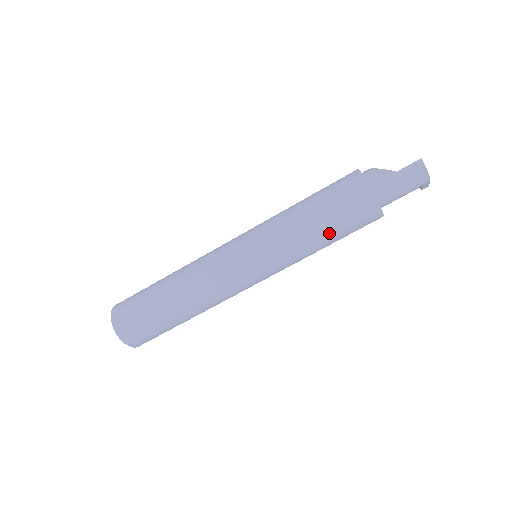
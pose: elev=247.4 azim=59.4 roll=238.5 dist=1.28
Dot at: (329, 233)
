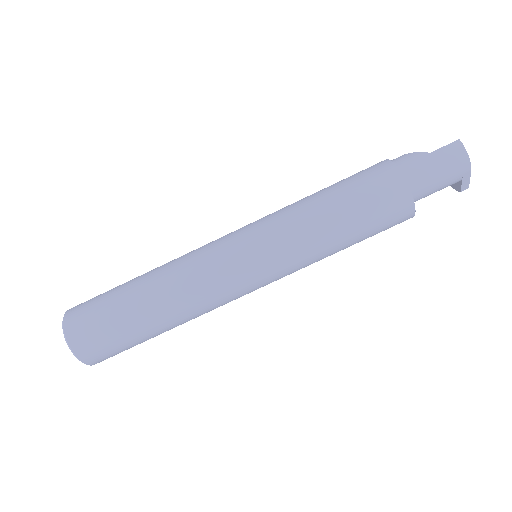
Dot at: (347, 221)
